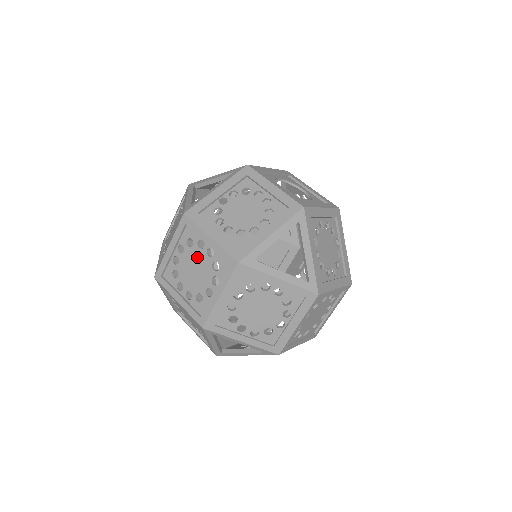
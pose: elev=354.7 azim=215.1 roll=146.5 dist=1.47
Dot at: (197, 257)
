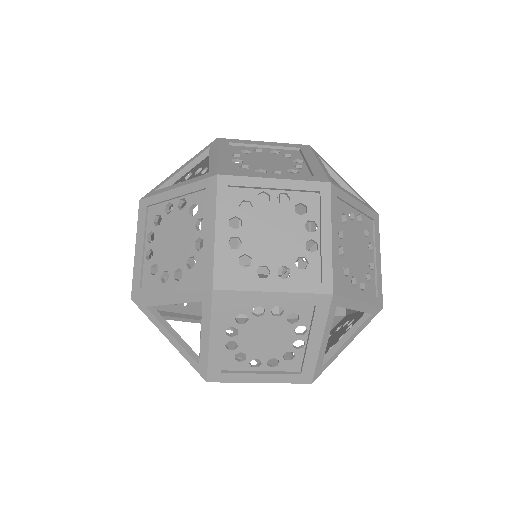
Dot at: occluded
